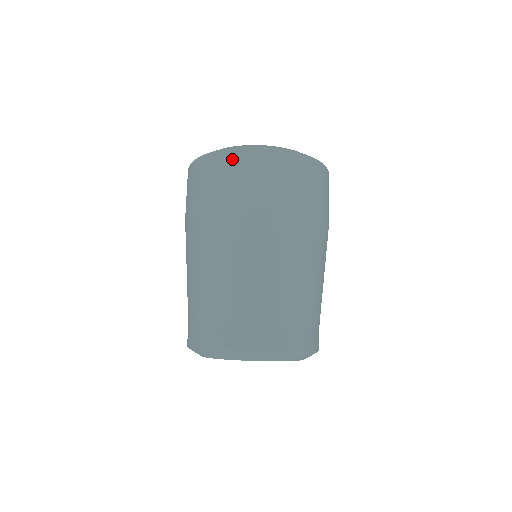
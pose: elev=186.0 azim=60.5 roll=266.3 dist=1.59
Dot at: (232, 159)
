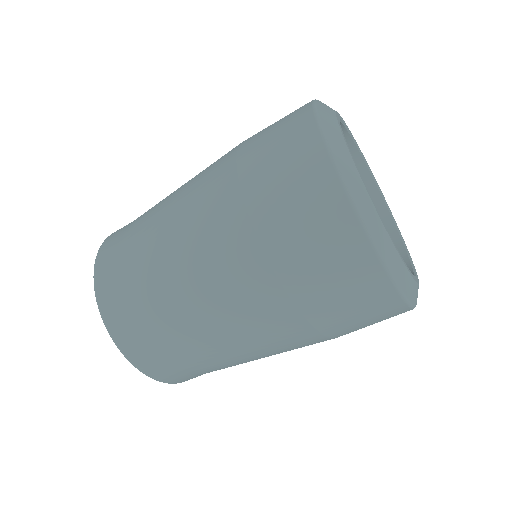
Dot at: (308, 151)
